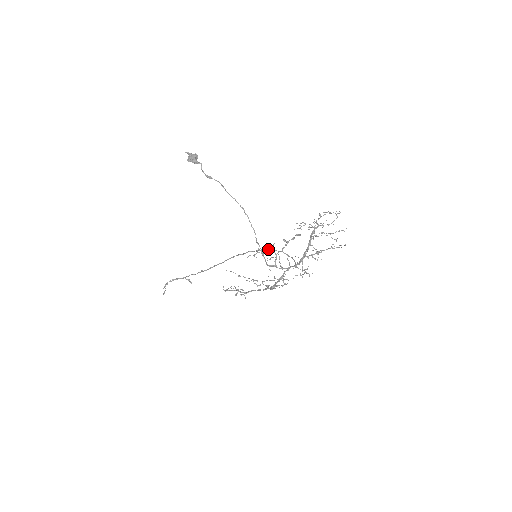
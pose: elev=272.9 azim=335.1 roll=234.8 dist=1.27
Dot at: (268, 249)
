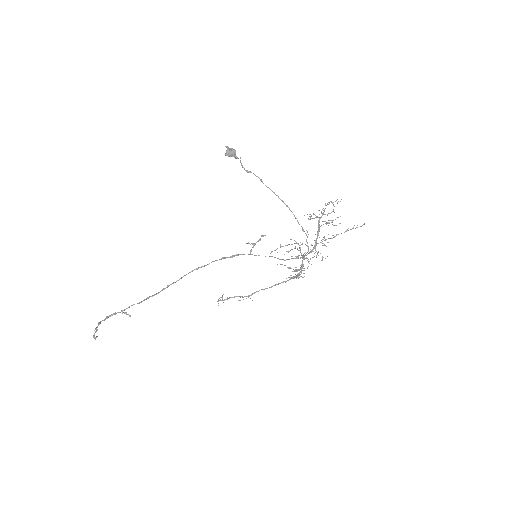
Dot at: (233, 255)
